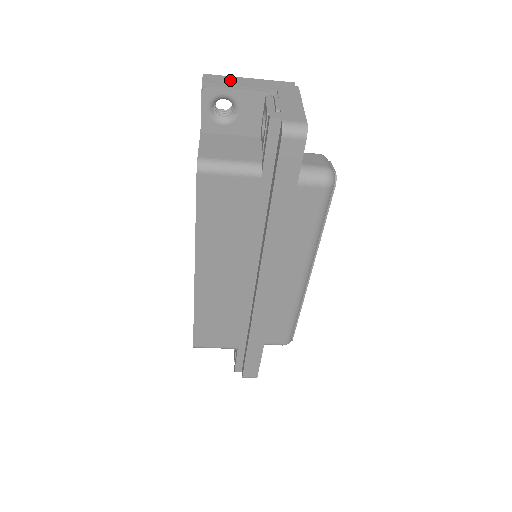
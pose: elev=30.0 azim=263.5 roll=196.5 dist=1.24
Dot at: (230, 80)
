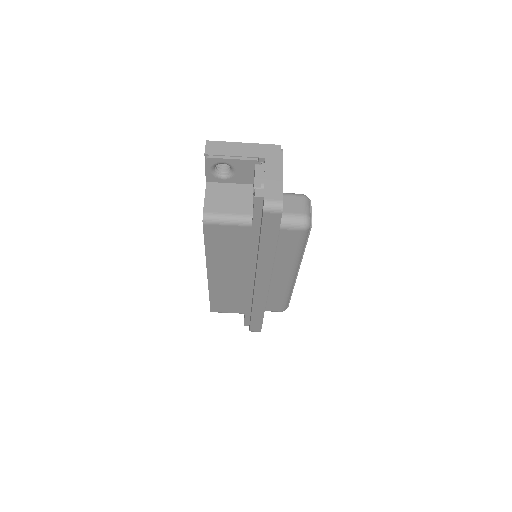
Dot at: (227, 148)
